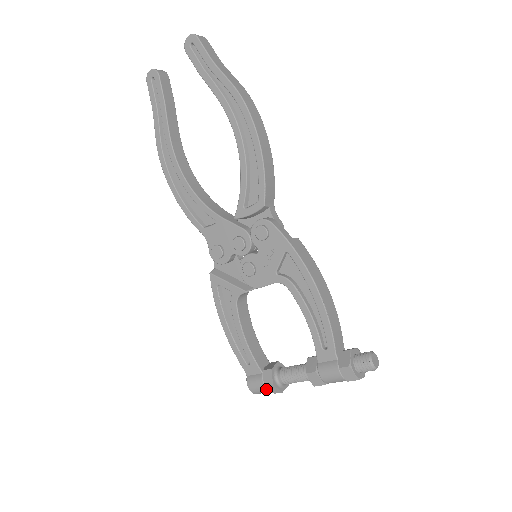
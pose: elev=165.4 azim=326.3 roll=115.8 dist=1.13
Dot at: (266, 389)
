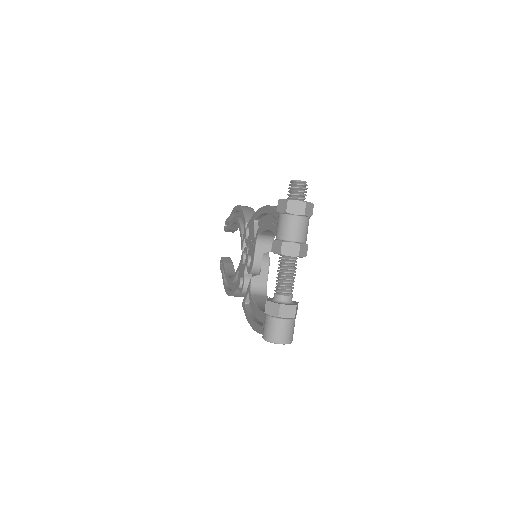
Dot at: (269, 317)
